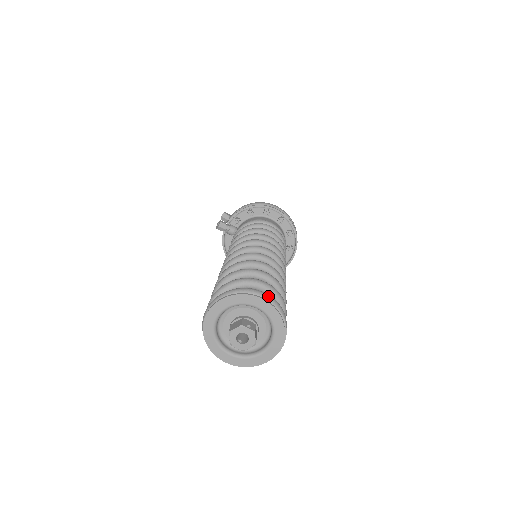
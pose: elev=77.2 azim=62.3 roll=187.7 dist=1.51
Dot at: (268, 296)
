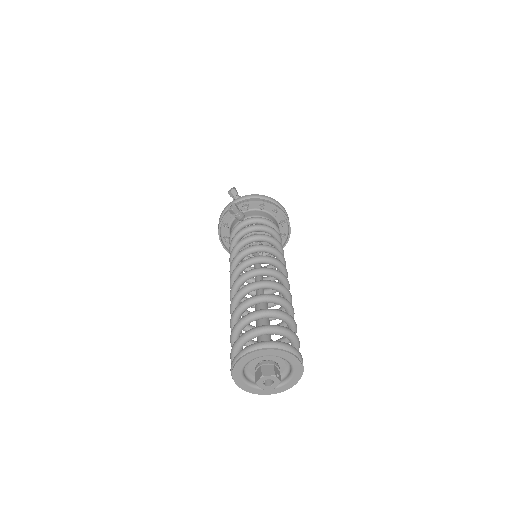
Dot at: (301, 355)
